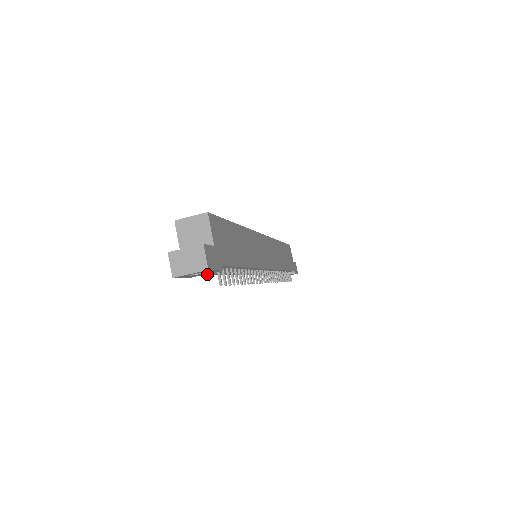
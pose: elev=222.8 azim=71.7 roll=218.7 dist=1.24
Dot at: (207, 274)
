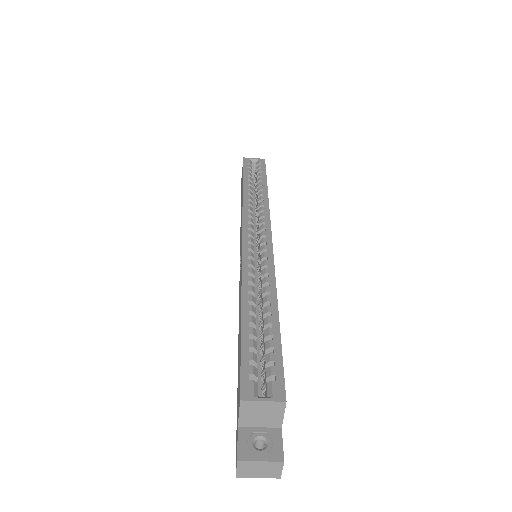
Dot at: occluded
